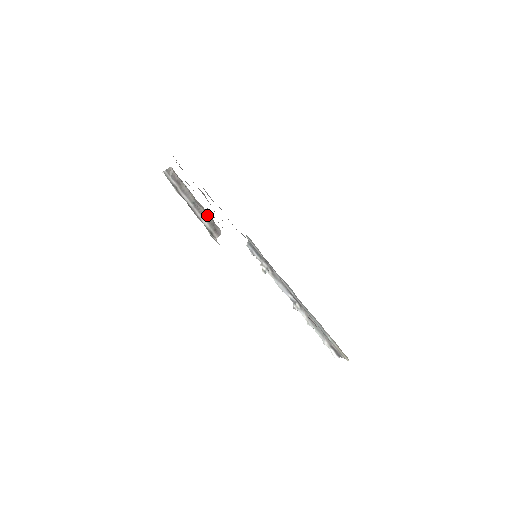
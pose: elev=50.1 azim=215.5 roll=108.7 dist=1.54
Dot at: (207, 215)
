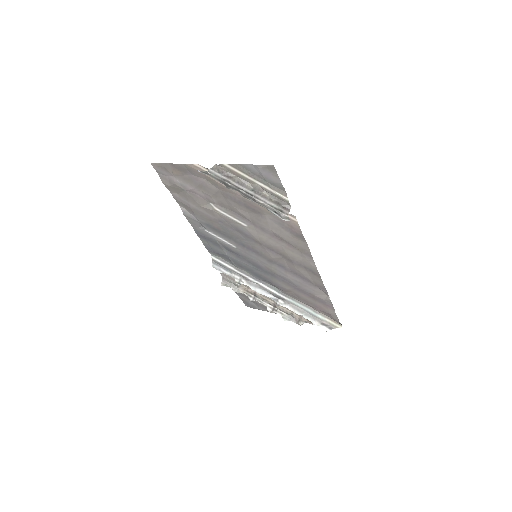
Dot at: (271, 197)
